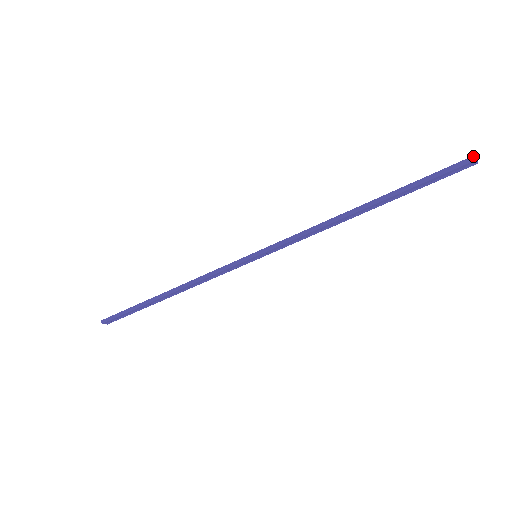
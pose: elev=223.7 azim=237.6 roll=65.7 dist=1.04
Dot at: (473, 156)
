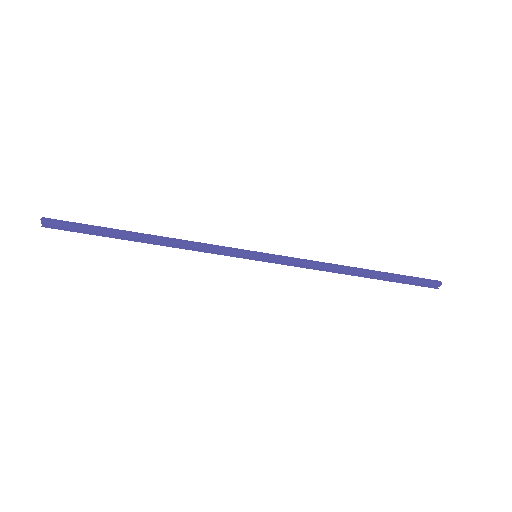
Dot at: (439, 281)
